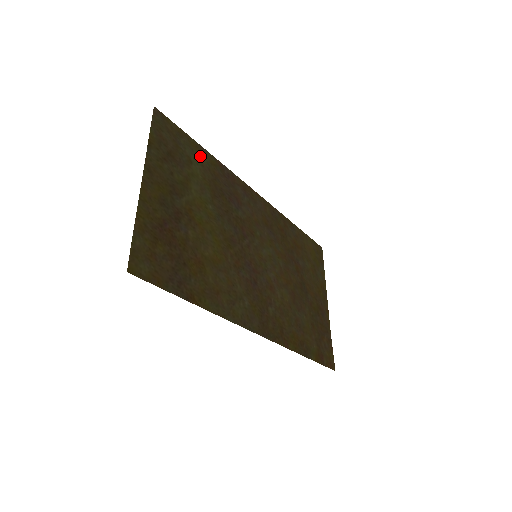
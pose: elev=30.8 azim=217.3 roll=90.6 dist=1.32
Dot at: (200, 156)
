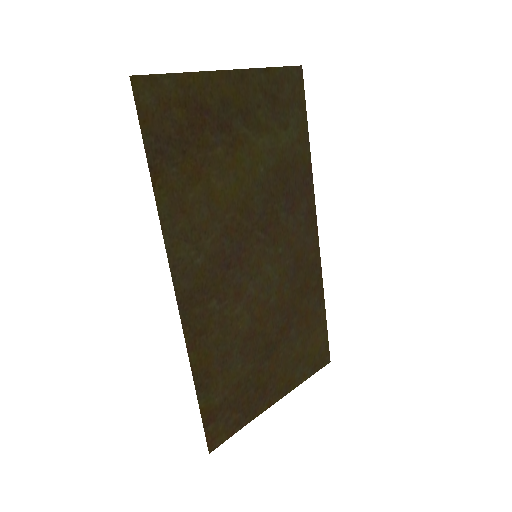
Dot at: (299, 139)
